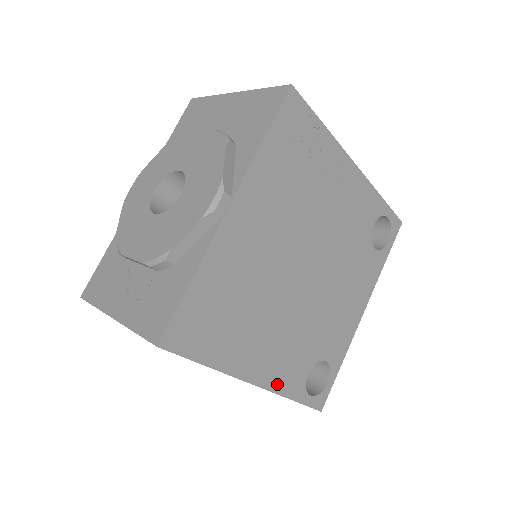
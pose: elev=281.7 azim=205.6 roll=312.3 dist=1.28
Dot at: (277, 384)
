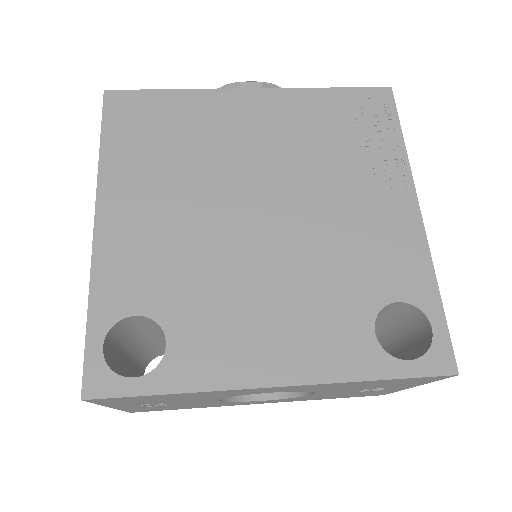
Dot at: (105, 260)
